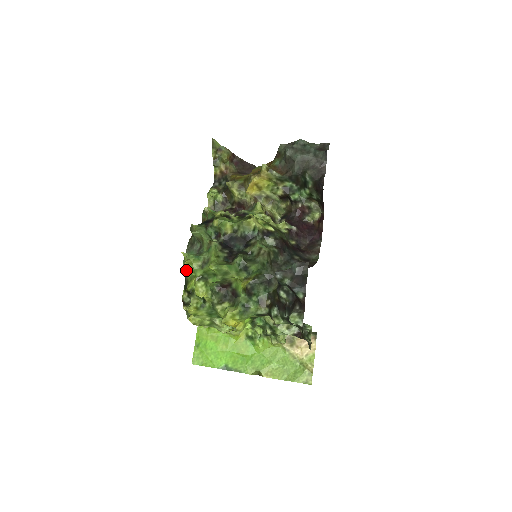
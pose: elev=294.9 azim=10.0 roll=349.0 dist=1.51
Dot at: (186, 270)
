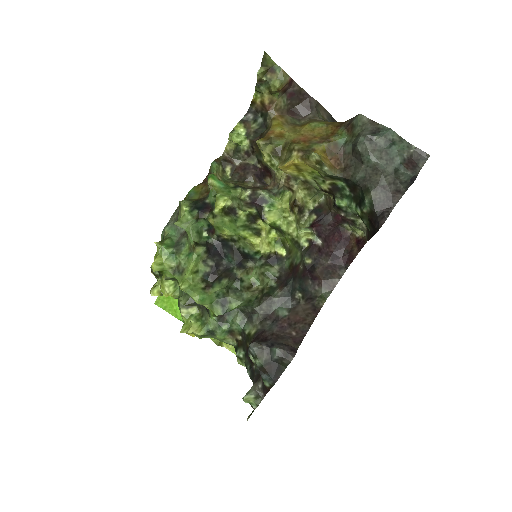
Dot at: occluded
